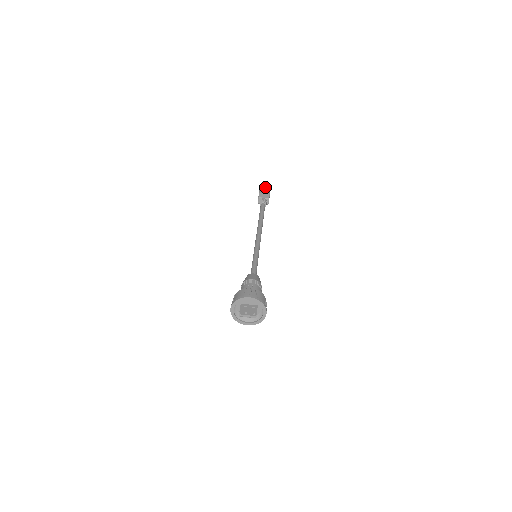
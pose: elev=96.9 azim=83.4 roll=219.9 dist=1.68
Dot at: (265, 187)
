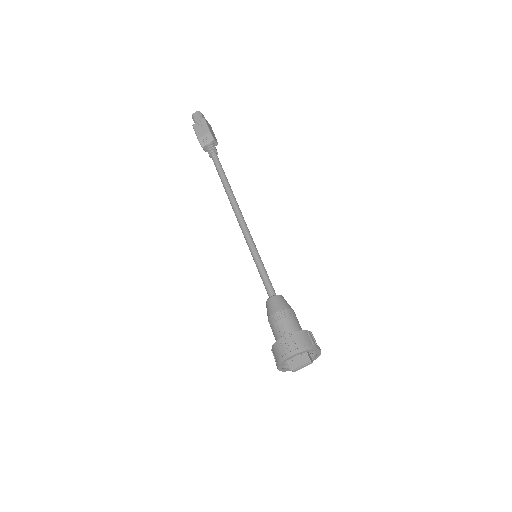
Dot at: (198, 122)
